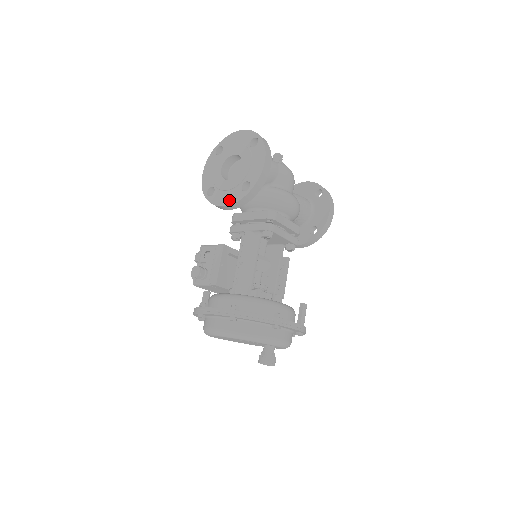
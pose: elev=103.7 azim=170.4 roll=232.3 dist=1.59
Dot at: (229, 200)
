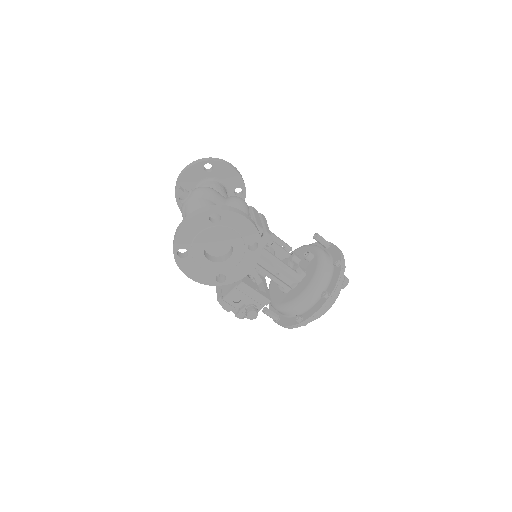
Dot at: (250, 266)
